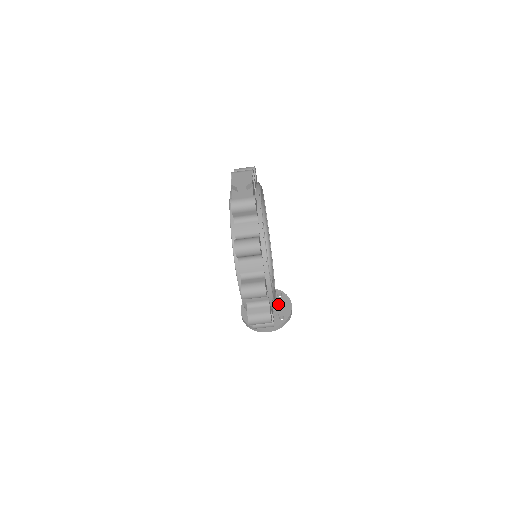
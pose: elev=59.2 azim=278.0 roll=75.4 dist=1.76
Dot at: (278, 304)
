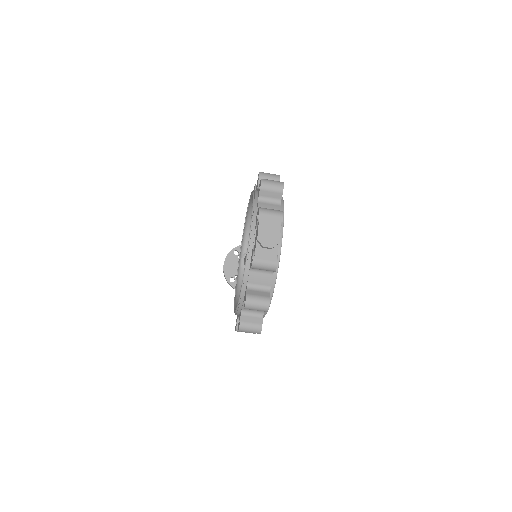
Dot at: occluded
